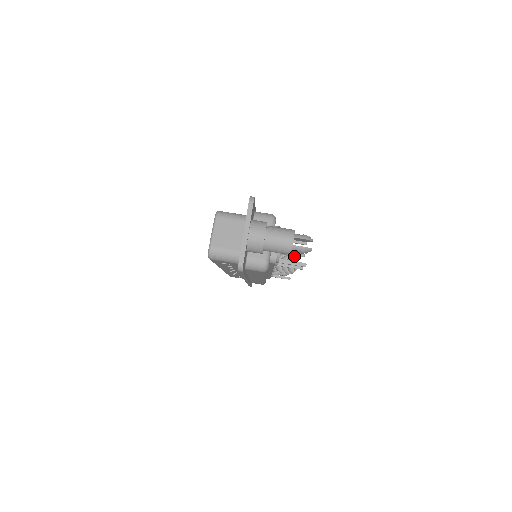
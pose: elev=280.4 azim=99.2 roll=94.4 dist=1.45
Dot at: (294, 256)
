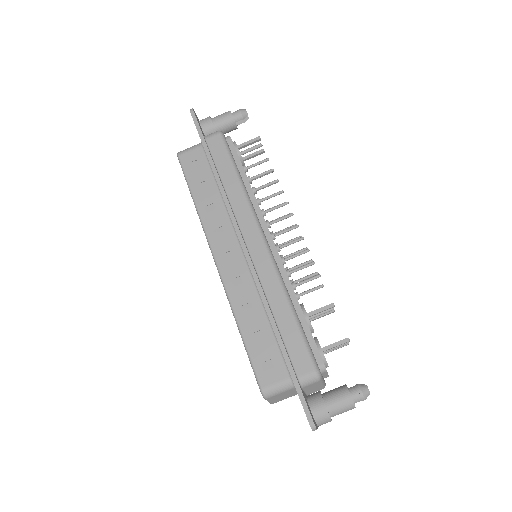
Dot at: (298, 241)
